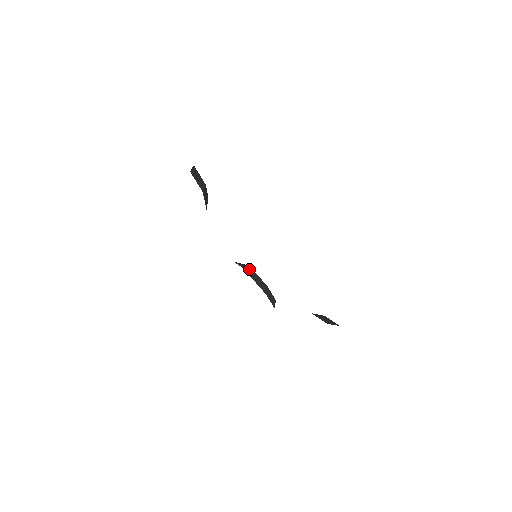
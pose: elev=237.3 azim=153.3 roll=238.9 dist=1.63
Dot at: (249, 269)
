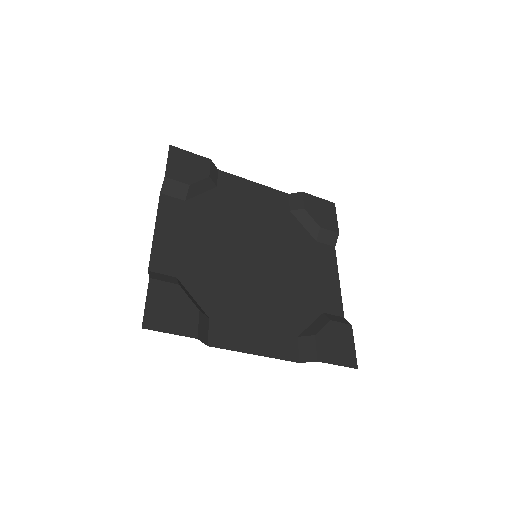
Dot at: (299, 210)
